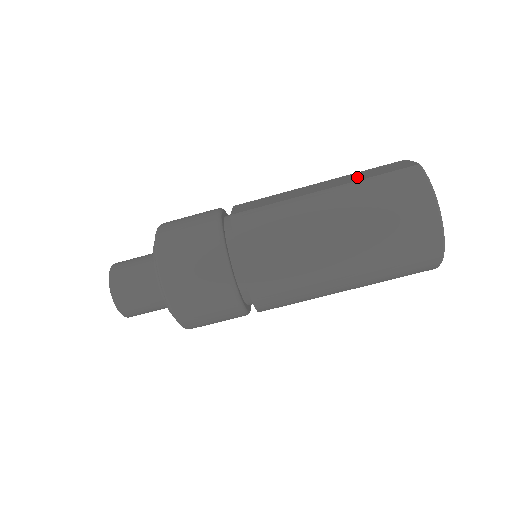
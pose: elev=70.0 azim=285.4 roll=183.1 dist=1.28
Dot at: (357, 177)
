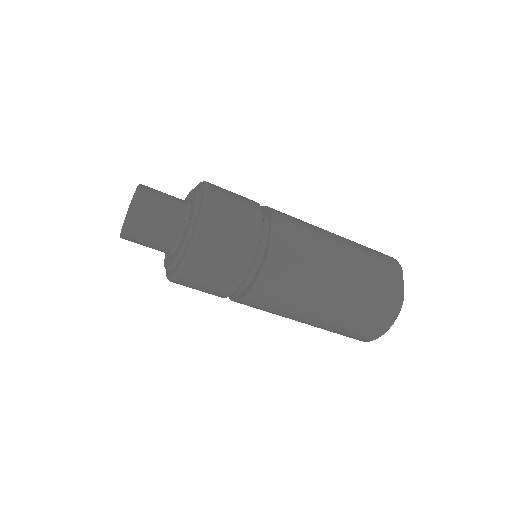
Dot at: (367, 275)
